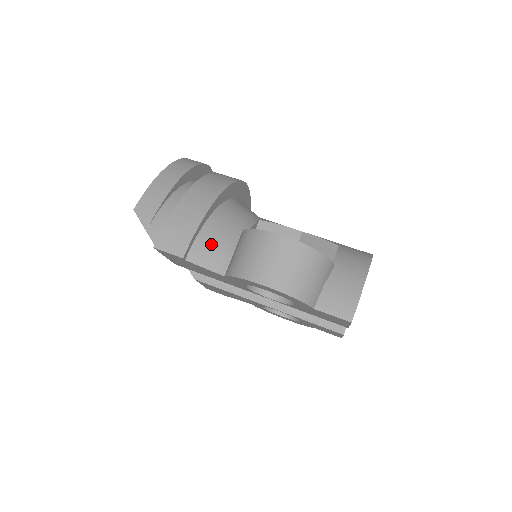
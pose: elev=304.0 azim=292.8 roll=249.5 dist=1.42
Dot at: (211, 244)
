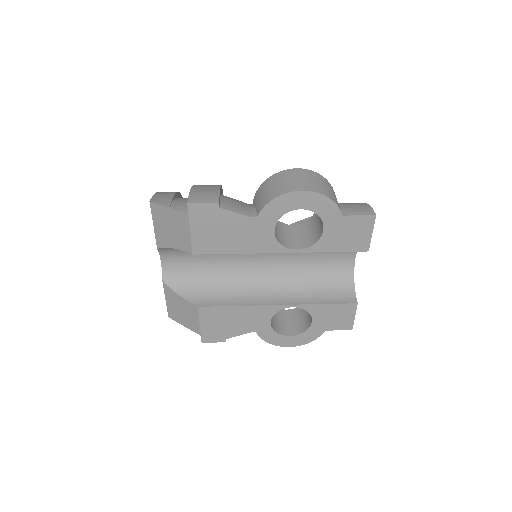
Dot at: (234, 202)
